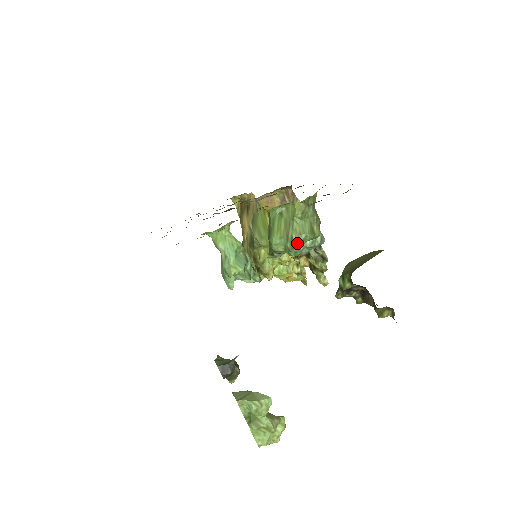
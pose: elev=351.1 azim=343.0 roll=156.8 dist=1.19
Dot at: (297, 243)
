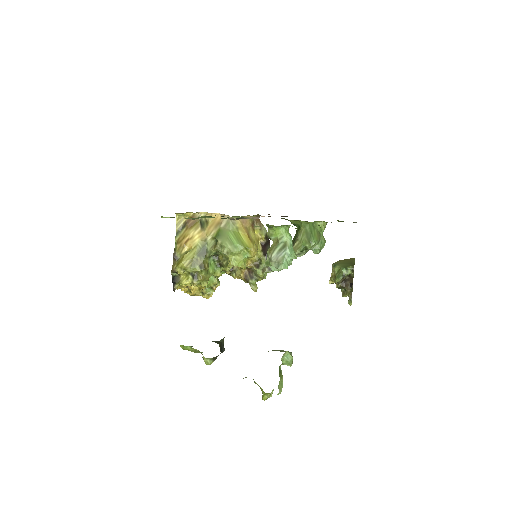
Dot at: (324, 245)
